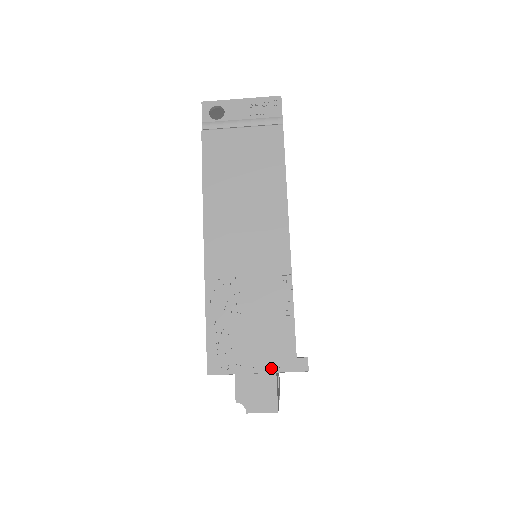
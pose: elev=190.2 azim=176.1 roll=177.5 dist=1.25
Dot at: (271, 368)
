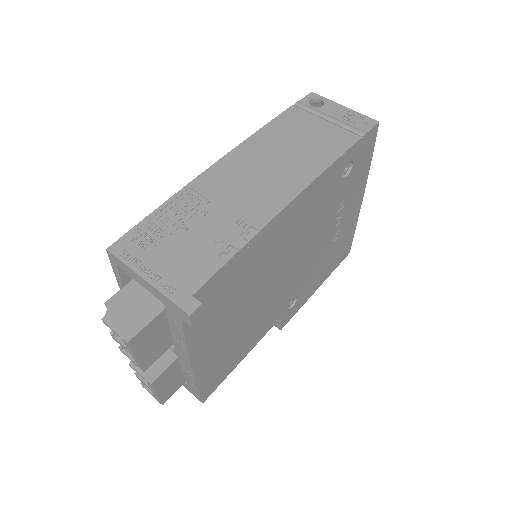
Dot at: (161, 286)
